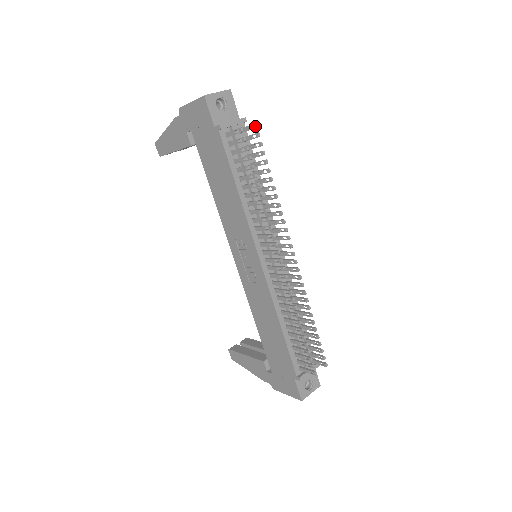
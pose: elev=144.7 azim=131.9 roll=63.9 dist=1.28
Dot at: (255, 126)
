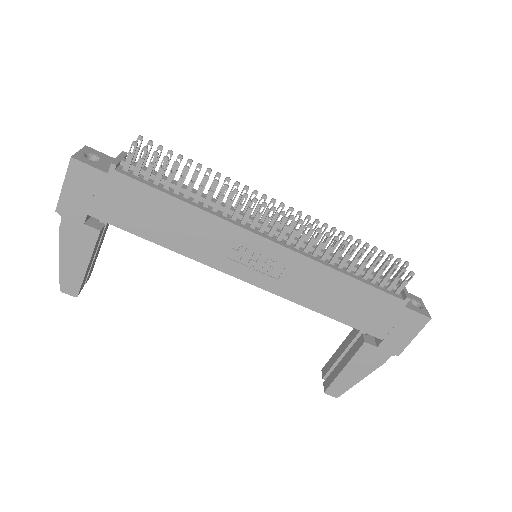
Dot at: (141, 137)
